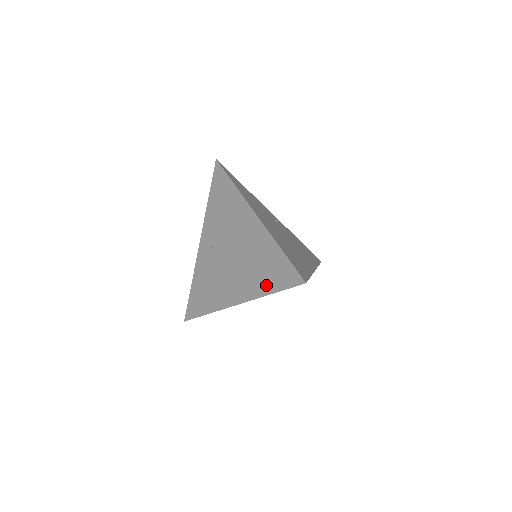
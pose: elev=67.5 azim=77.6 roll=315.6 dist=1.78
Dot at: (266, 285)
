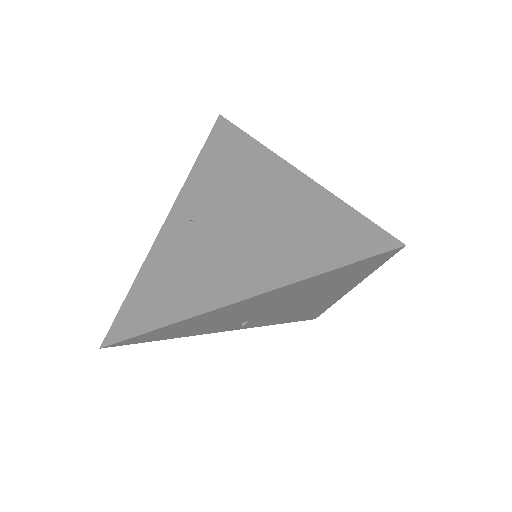
Dot at: (309, 261)
